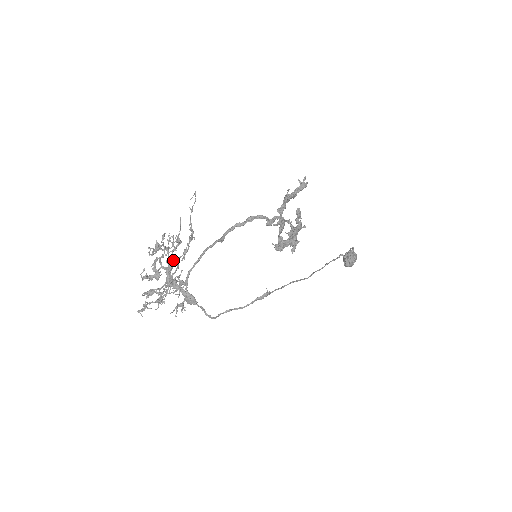
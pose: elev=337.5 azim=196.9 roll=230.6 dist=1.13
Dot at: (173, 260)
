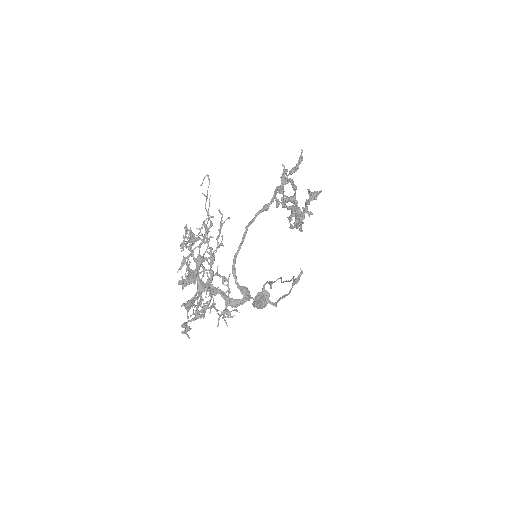
Dot at: (201, 258)
